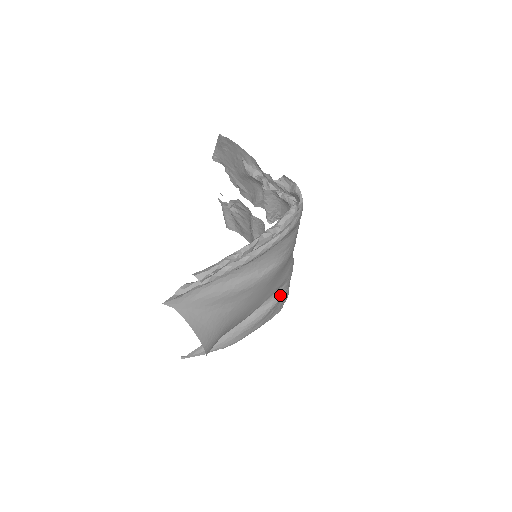
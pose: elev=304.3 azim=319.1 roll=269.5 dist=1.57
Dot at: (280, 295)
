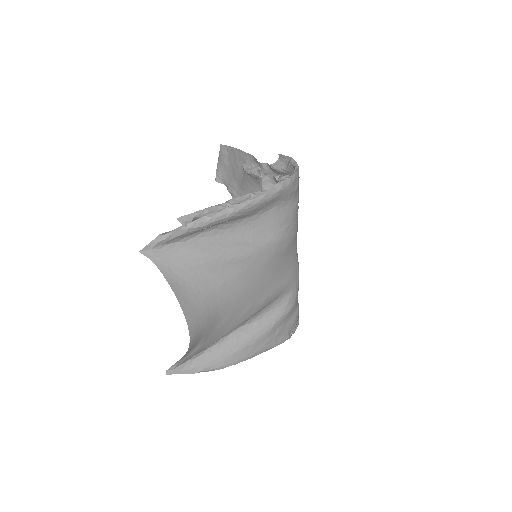
Dot at: (286, 307)
